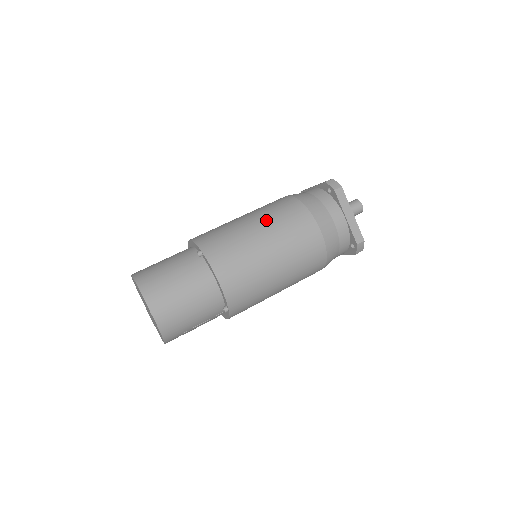
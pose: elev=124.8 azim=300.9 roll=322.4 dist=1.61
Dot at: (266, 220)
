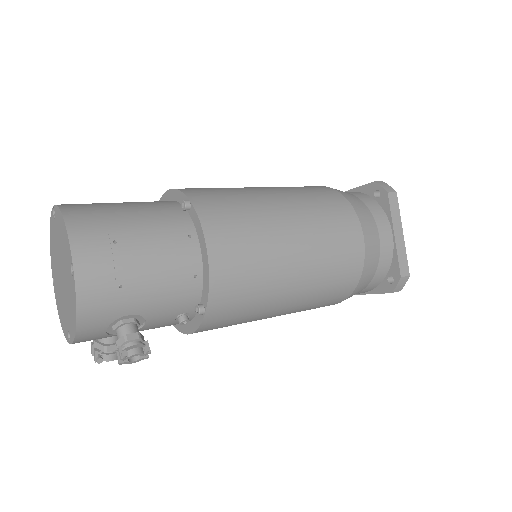
Dot at: occluded
